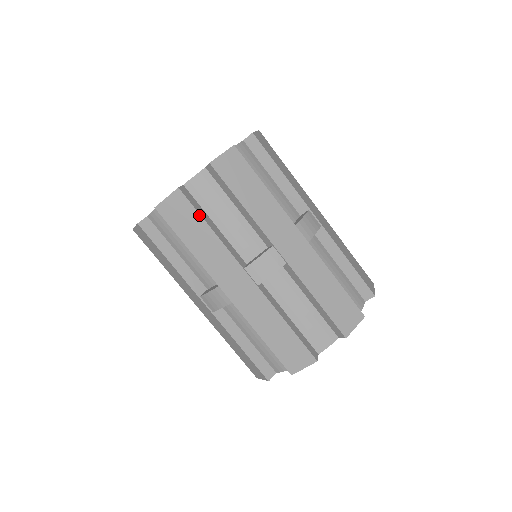
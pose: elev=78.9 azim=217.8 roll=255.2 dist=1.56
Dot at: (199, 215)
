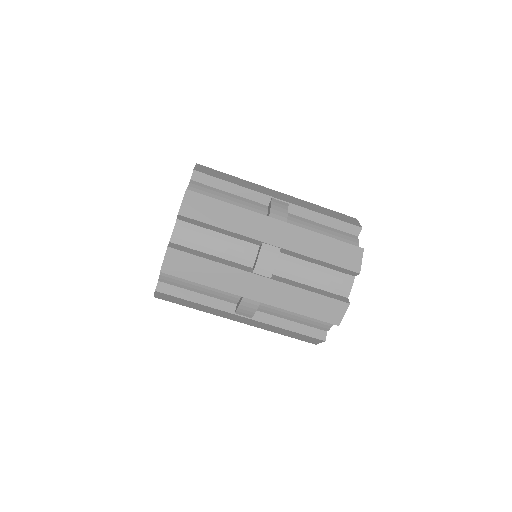
Dot at: (195, 256)
